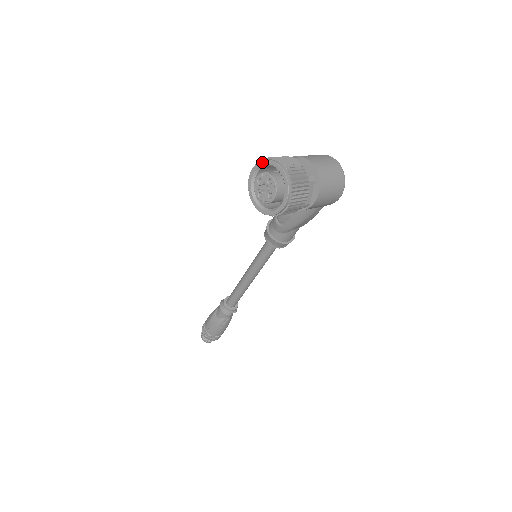
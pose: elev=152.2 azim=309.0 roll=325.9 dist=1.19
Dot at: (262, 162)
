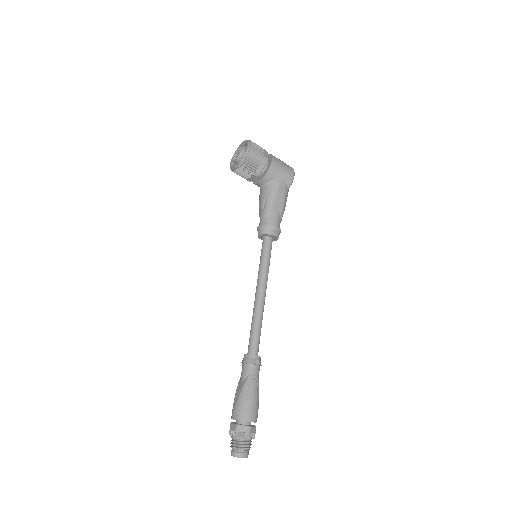
Dot at: occluded
